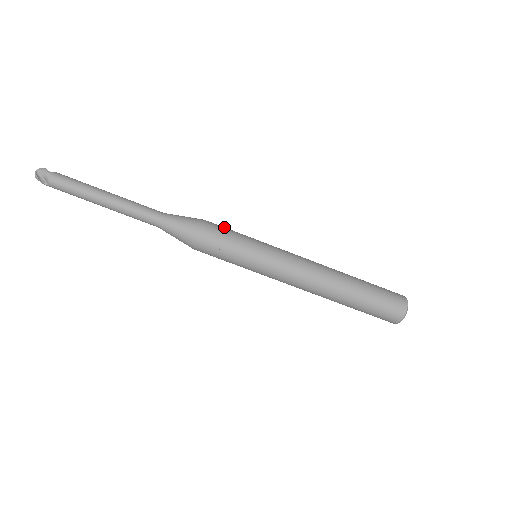
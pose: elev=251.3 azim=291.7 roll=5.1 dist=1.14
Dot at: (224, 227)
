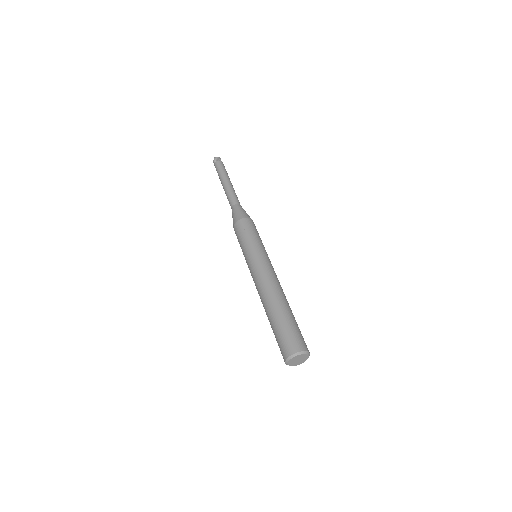
Dot at: occluded
